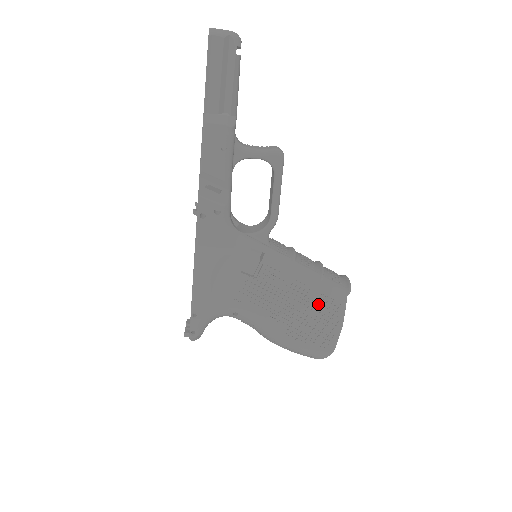
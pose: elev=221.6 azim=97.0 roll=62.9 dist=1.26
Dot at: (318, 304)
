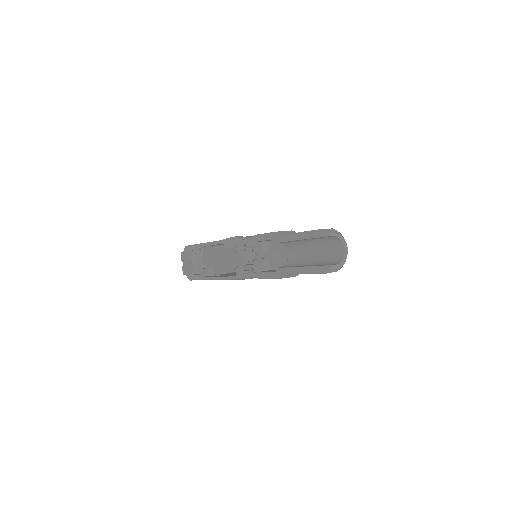
Dot at: occluded
